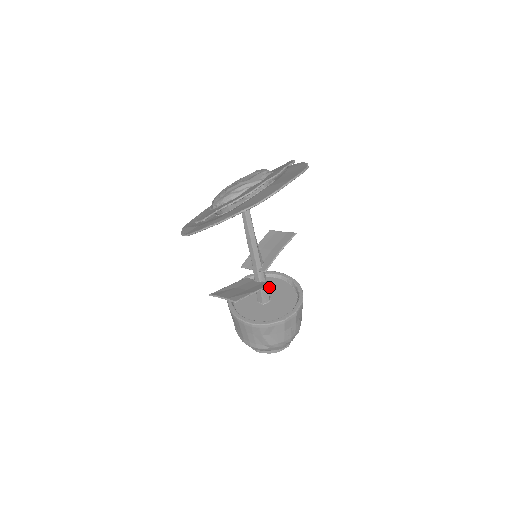
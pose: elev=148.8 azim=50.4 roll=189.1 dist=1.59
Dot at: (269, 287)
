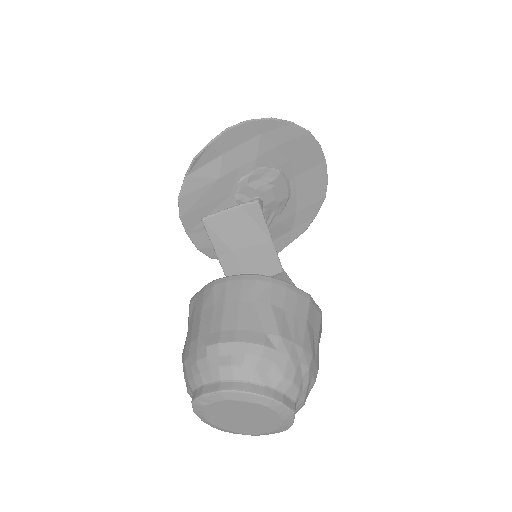
Dot at: occluded
